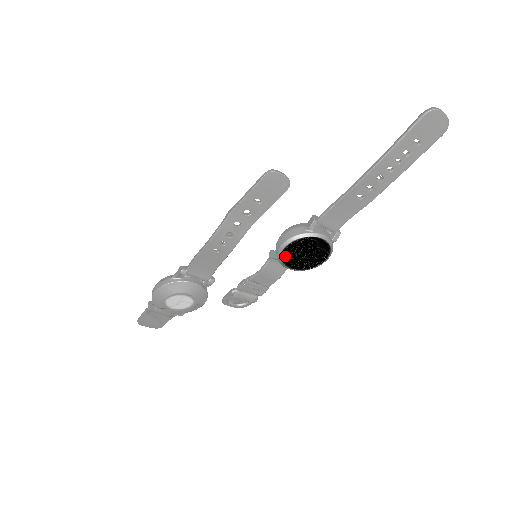
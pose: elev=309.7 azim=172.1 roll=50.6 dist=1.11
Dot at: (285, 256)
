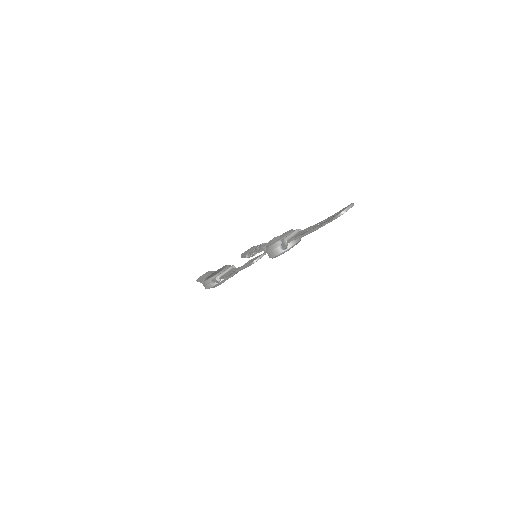
Dot at: occluded
